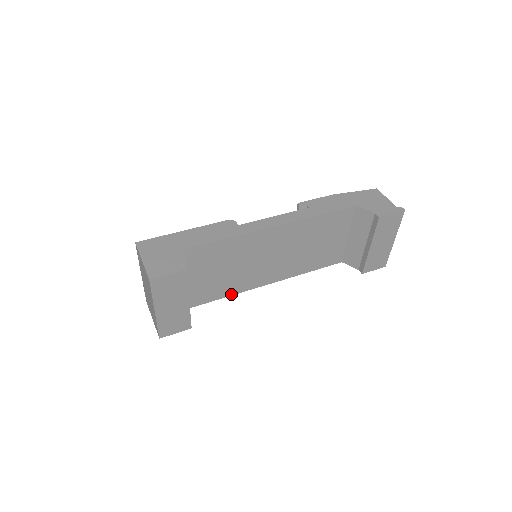
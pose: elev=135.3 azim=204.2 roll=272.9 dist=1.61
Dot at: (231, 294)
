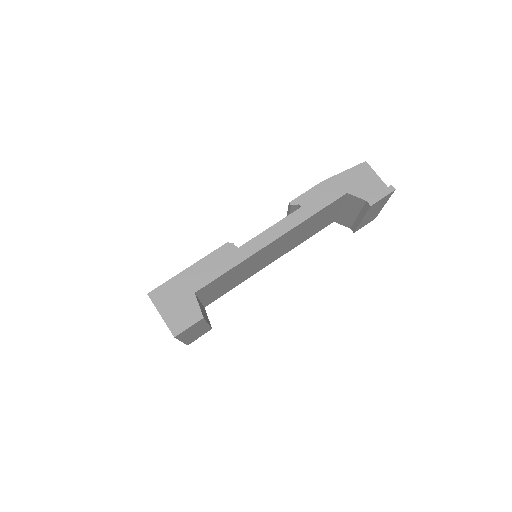
Dot at: (238, 284)
